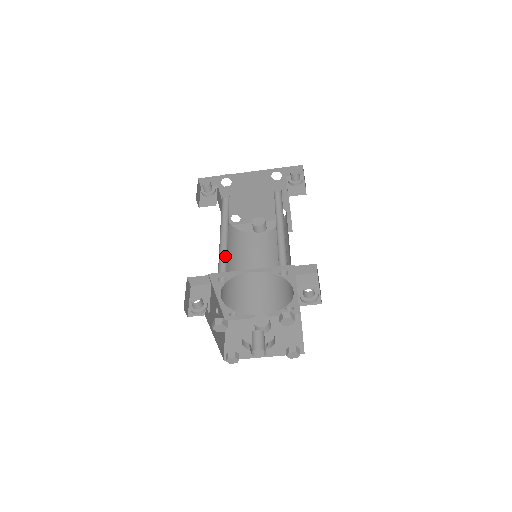
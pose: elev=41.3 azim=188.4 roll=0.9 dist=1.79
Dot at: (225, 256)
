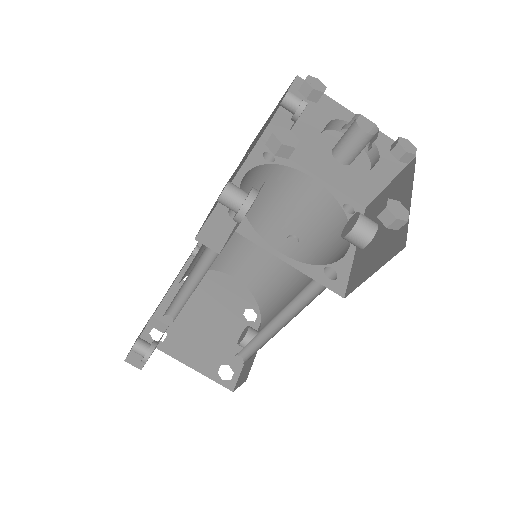
Dot at: occluded
